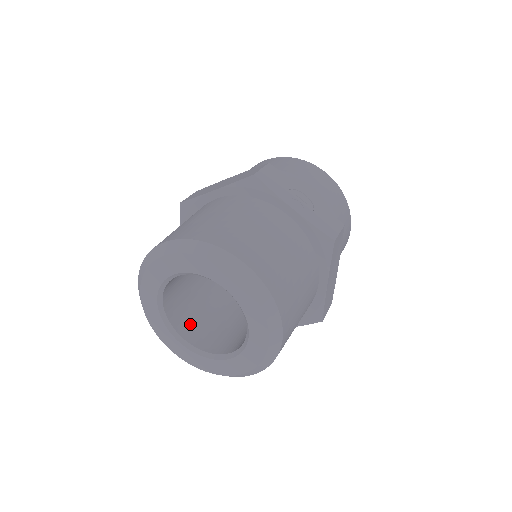
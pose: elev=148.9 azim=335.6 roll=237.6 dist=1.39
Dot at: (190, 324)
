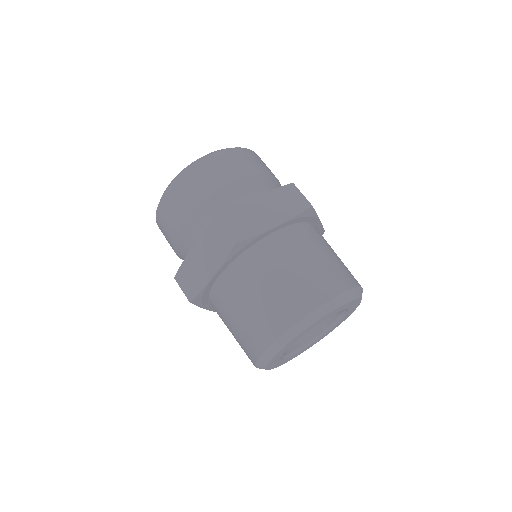
Dot at: occluded
